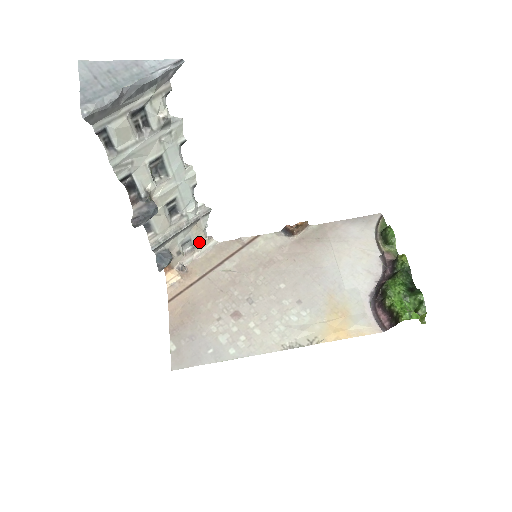
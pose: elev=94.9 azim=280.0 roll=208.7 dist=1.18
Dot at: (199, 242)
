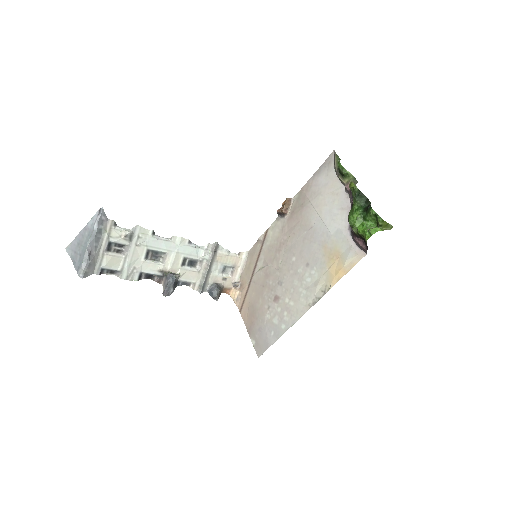
Dot at: (233, 262)
